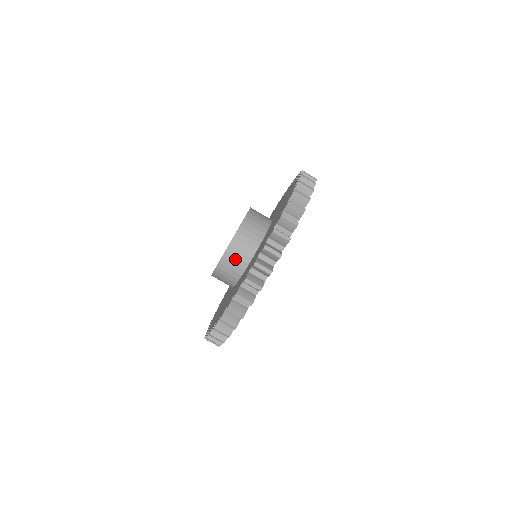
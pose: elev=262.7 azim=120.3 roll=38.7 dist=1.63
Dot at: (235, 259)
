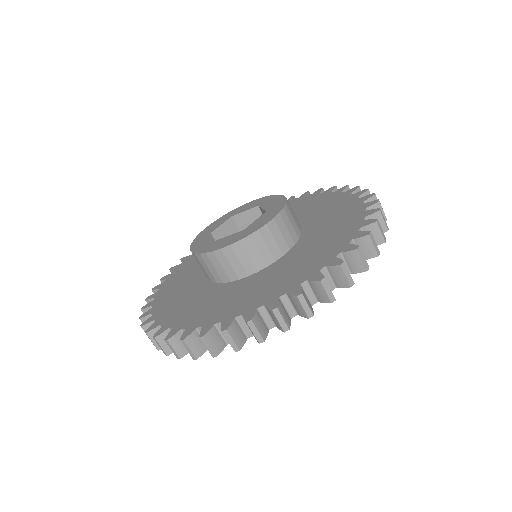
Dot at: (254, 252)
